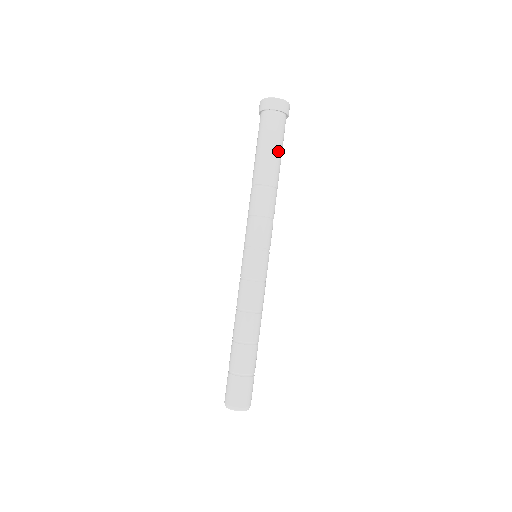
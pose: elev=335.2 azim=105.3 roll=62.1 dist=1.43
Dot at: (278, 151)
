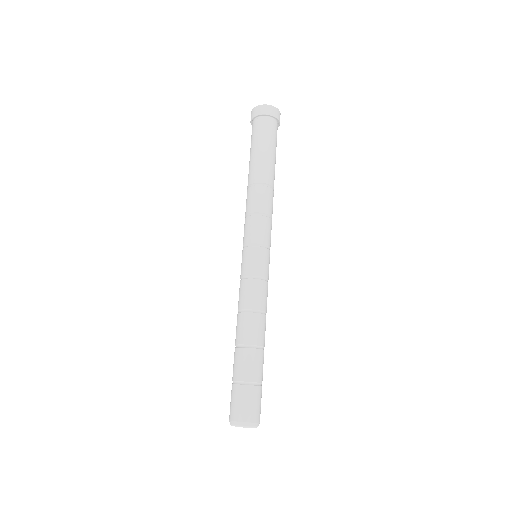
Dot at: (271, 152)
